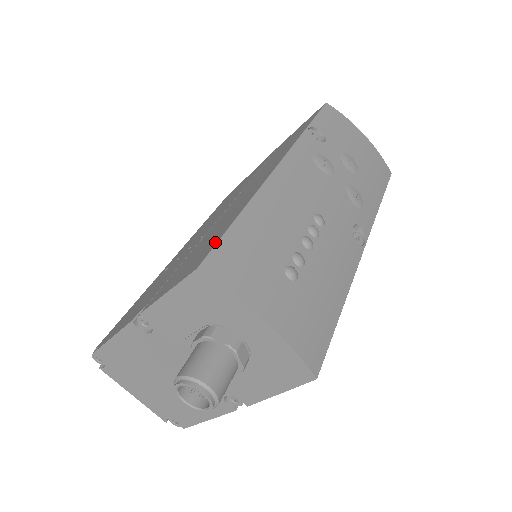
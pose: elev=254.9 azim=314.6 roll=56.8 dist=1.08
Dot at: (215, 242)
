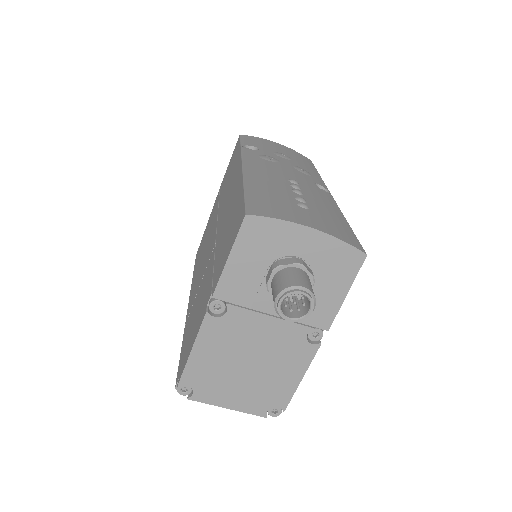
Dot at: (242, 206)
